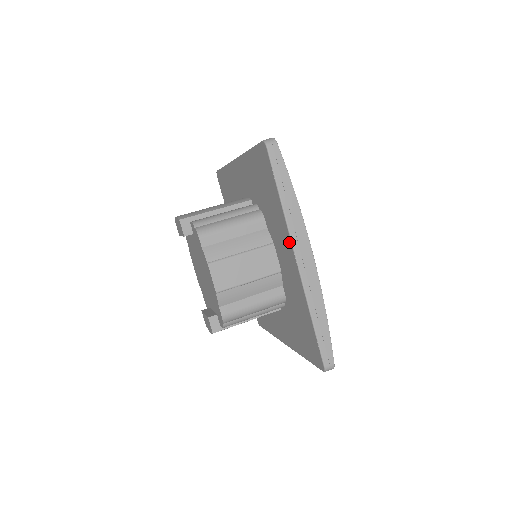
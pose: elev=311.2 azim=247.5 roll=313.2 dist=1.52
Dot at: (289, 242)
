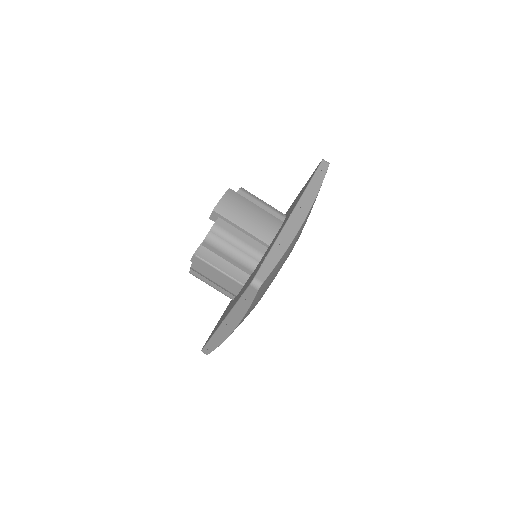
Dot at: occluded
